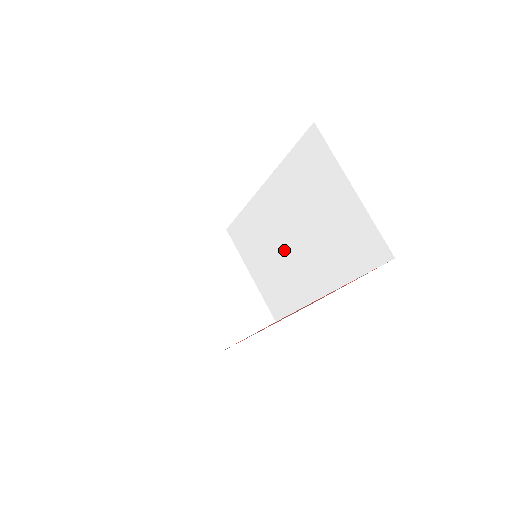
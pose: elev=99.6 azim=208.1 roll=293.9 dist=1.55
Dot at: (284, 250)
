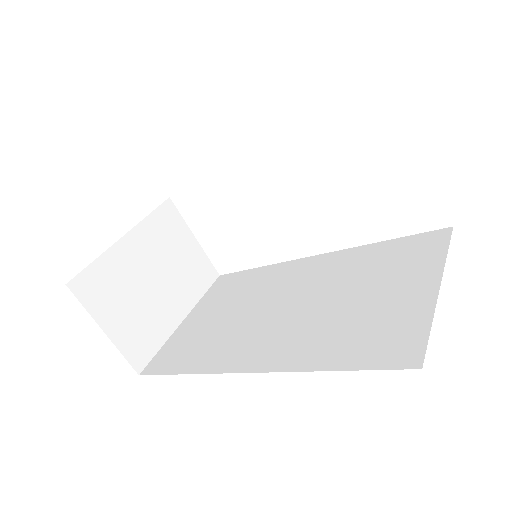
Dot at: (263, 311)
